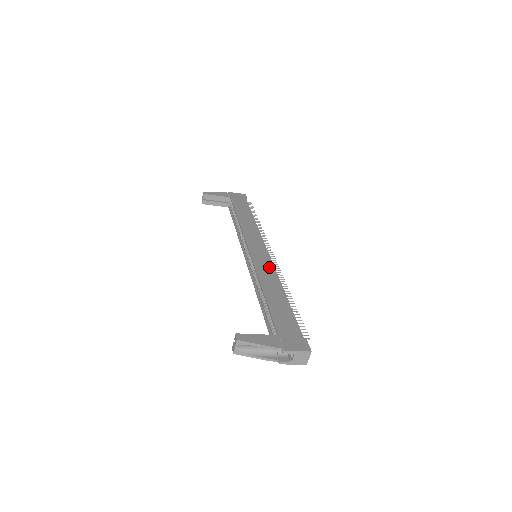
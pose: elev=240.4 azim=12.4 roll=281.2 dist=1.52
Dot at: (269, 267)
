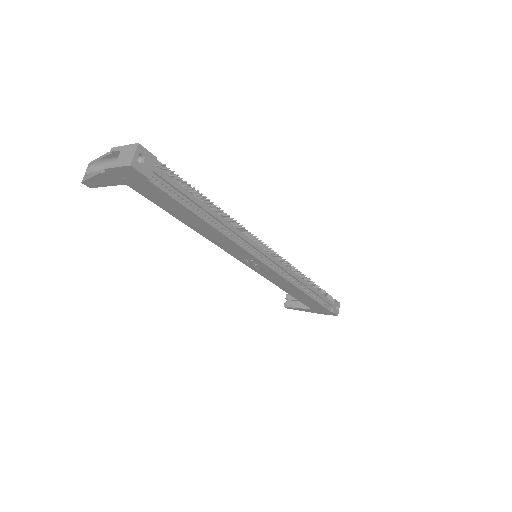
Dot at: occluded
